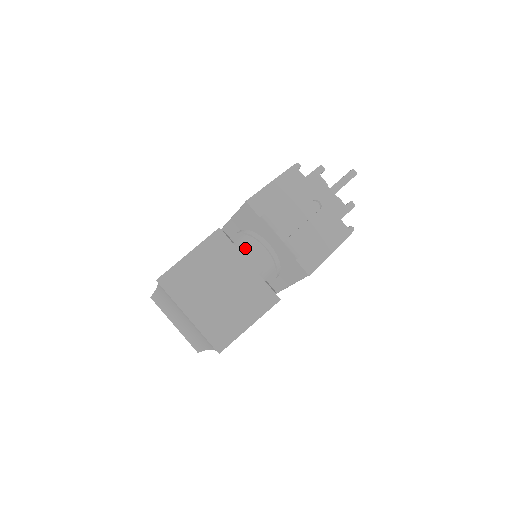
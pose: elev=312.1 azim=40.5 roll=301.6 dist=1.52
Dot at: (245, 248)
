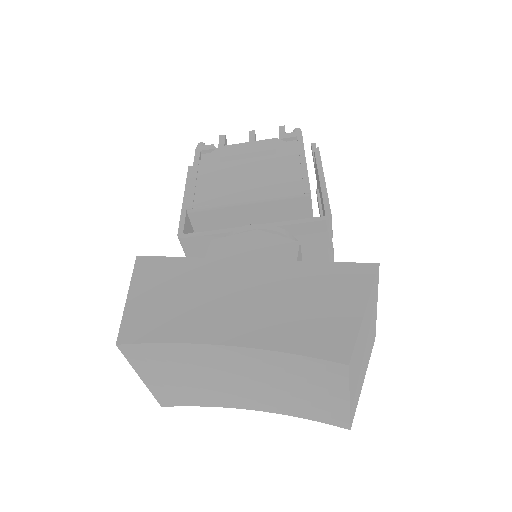
Dot at: occluded
